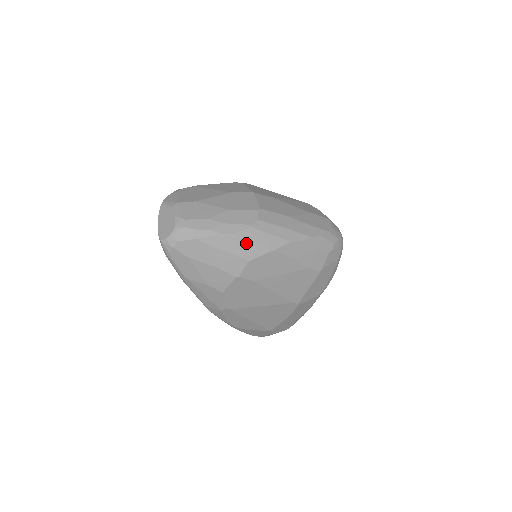
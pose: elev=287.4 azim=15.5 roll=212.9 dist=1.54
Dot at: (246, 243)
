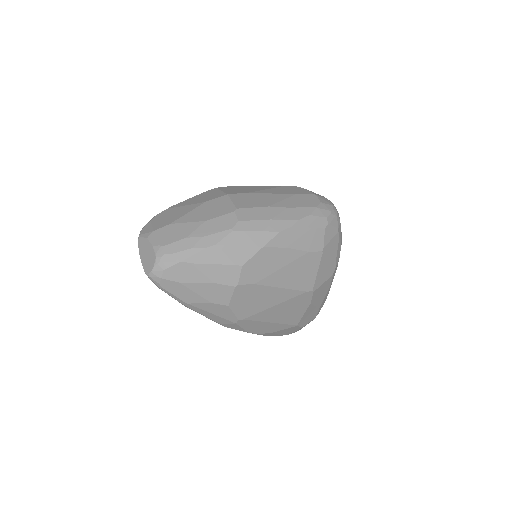
Dot at: (233, 249)
